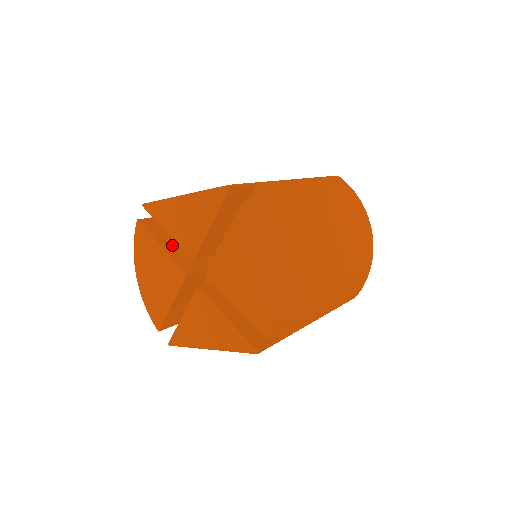
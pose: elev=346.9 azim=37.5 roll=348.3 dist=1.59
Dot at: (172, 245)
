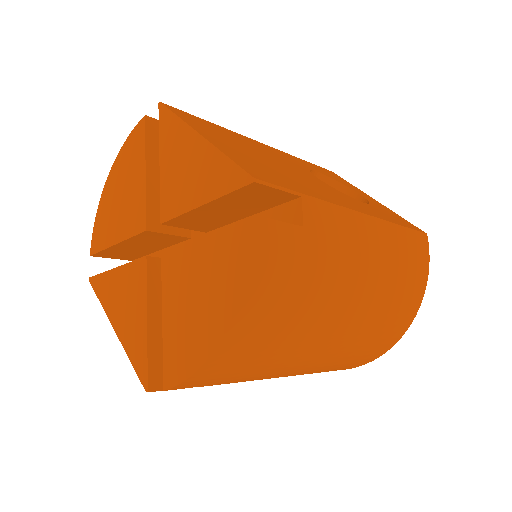
Dot at: occluded
